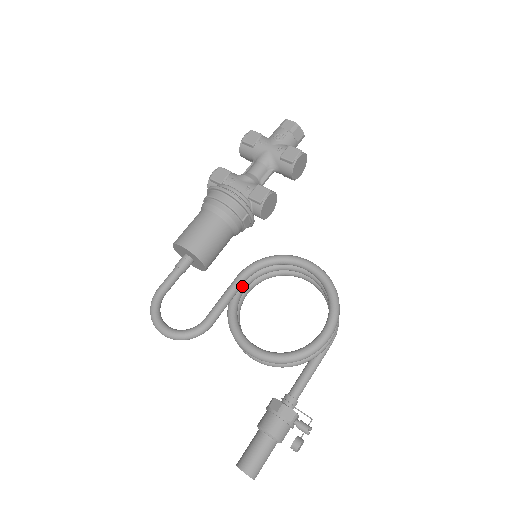
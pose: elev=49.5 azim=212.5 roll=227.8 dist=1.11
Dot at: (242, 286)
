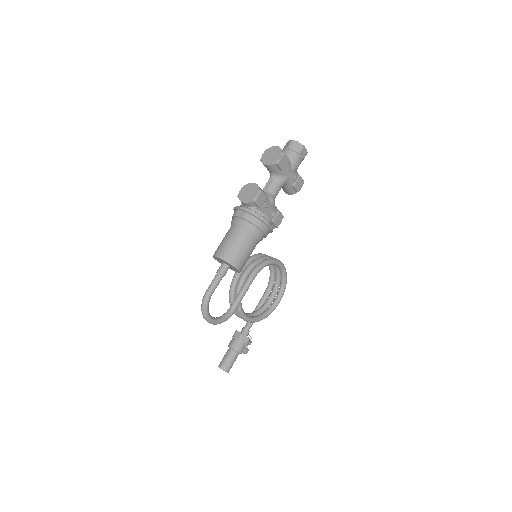
Dot at: occluded
